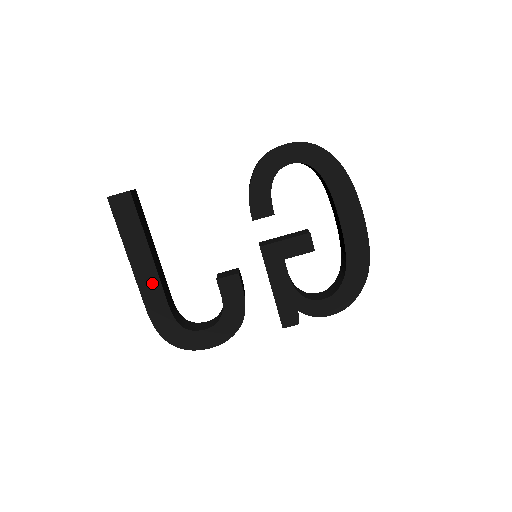
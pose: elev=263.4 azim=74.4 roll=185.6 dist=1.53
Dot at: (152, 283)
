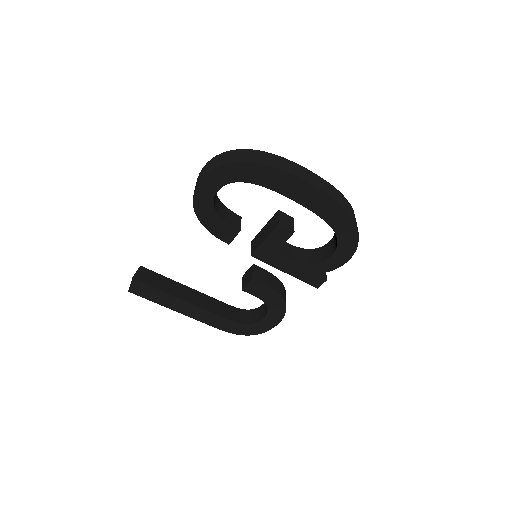
Dot at: (204, 315)
